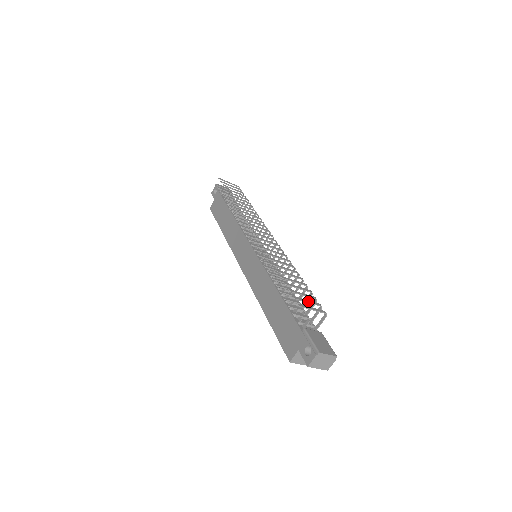
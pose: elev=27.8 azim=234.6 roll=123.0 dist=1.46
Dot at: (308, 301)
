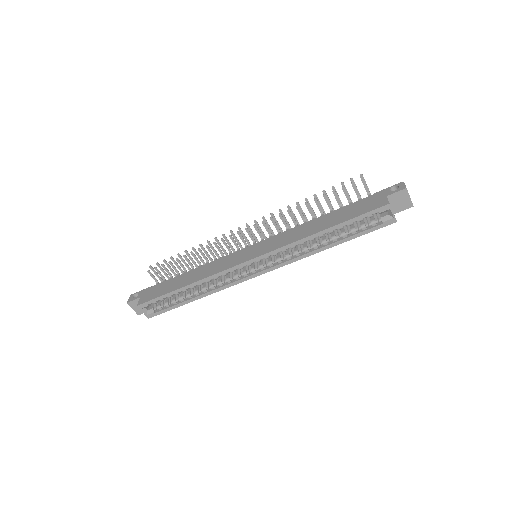
Dot at: occluded
